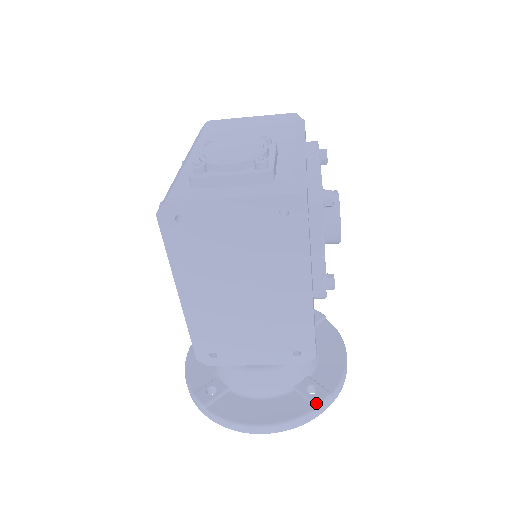
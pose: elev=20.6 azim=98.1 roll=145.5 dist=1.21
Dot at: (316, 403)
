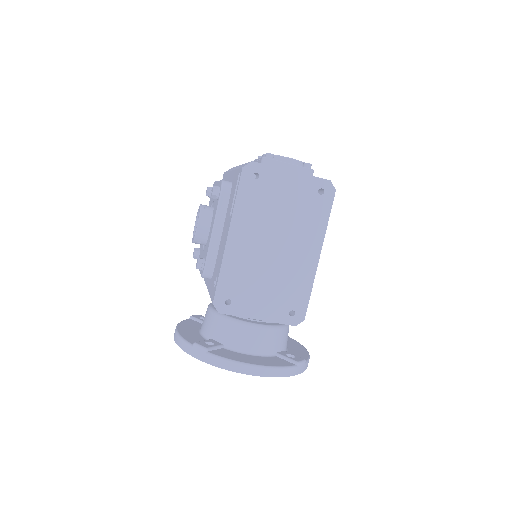
Dot at: (297, 361)
